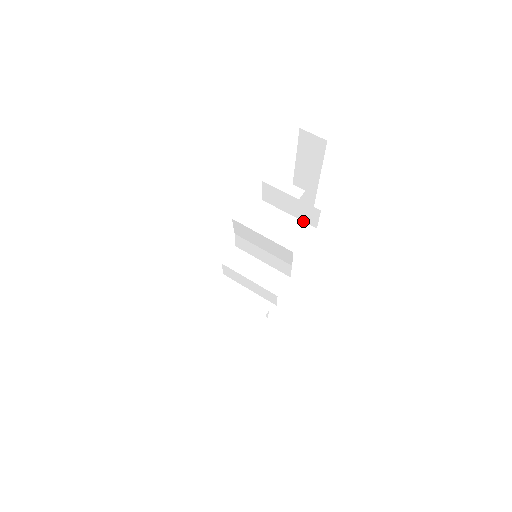
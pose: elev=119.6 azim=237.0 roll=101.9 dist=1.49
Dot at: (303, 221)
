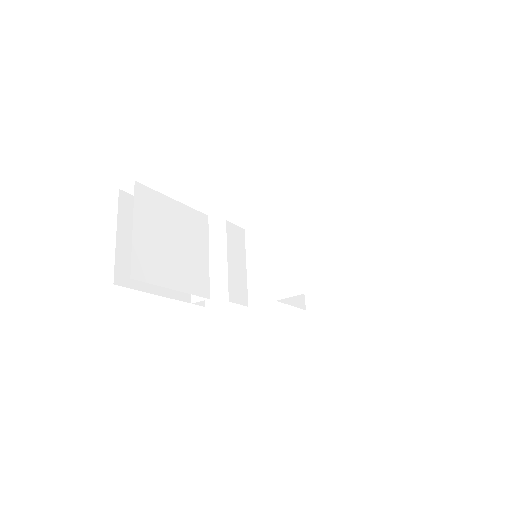
Dot at: occluded
